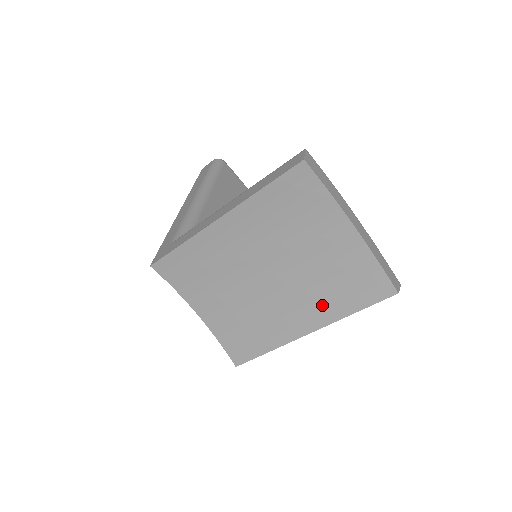
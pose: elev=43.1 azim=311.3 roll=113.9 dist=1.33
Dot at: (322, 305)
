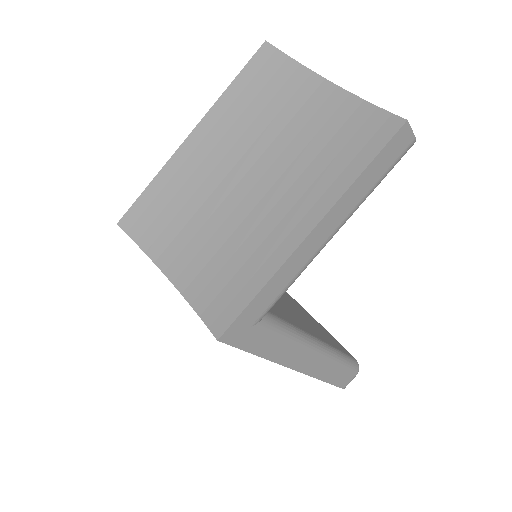
Dot at: (319, 186)
